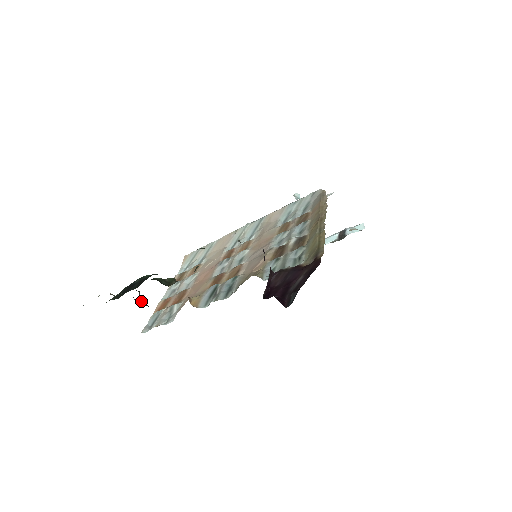
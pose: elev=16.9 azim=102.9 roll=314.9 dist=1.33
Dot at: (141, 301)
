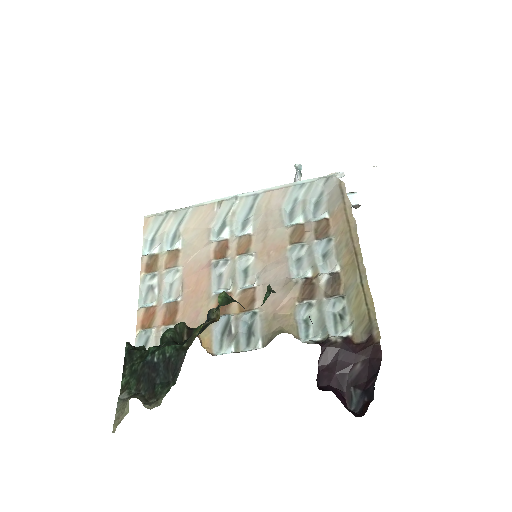
Dot at: occluded
